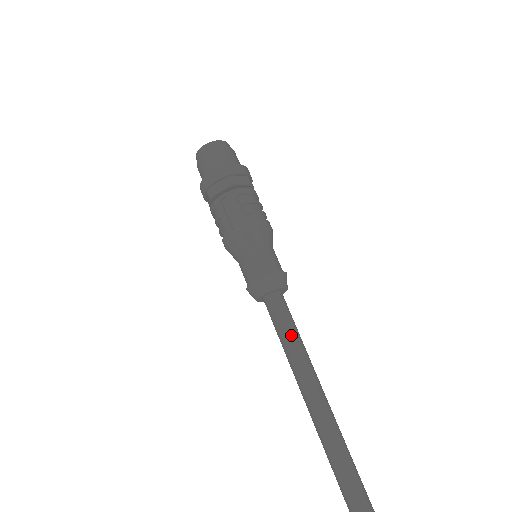
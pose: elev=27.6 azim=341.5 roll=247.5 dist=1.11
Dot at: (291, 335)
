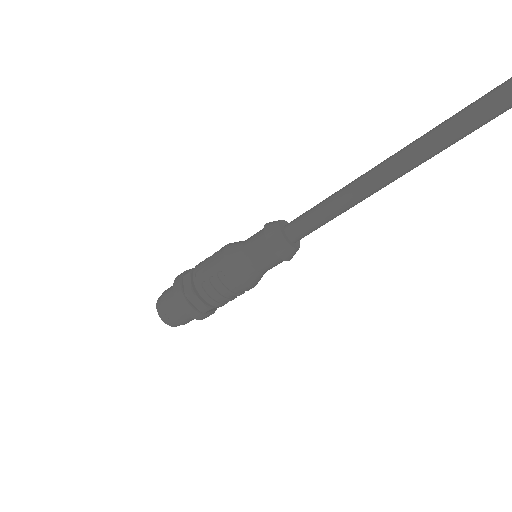
Dot at: (321, 202)
